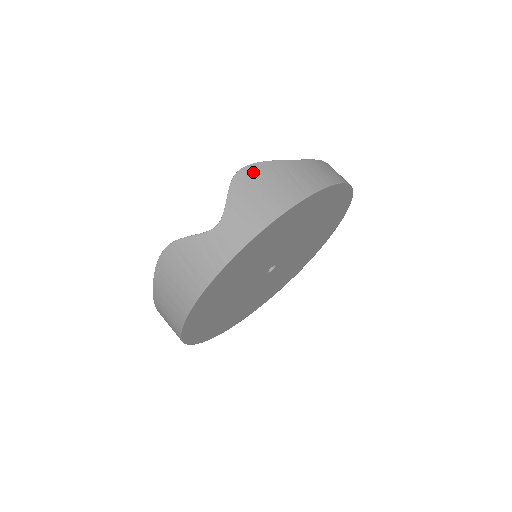
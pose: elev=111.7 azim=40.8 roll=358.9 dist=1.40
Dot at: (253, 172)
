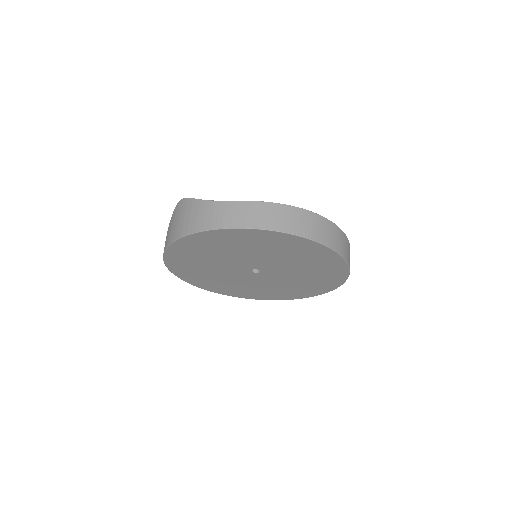
Dot at: (181, 205)
